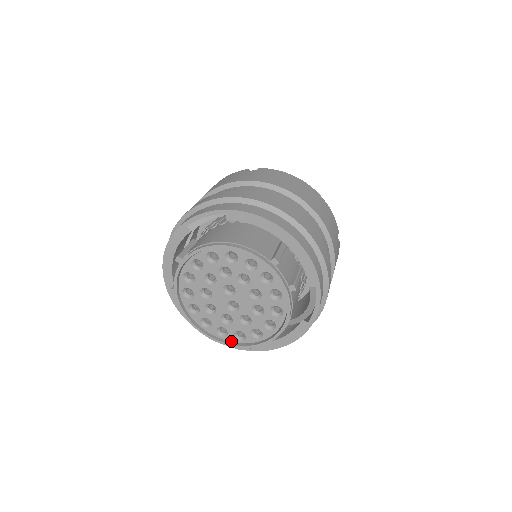
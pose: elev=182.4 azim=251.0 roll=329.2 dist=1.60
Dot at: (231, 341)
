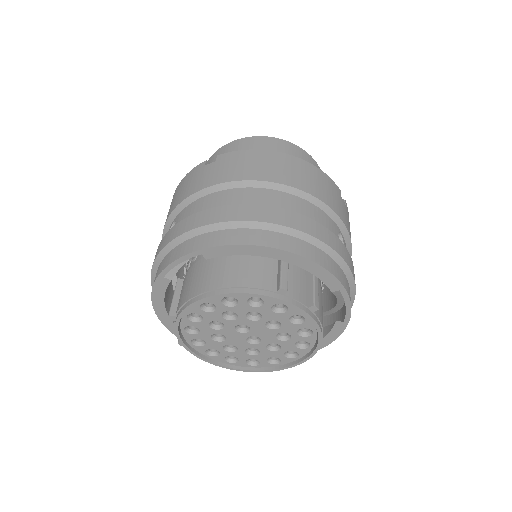
Dot at: (266, 366)
